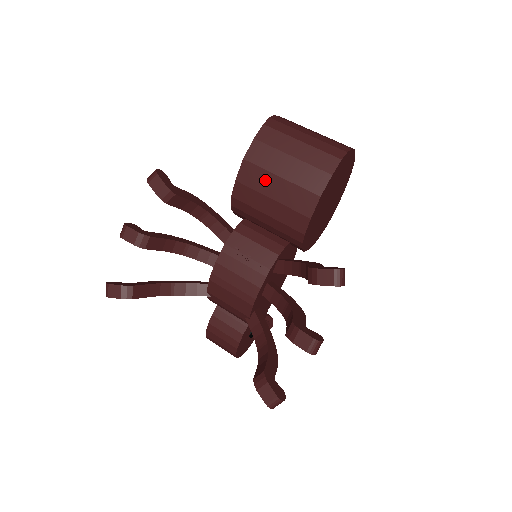
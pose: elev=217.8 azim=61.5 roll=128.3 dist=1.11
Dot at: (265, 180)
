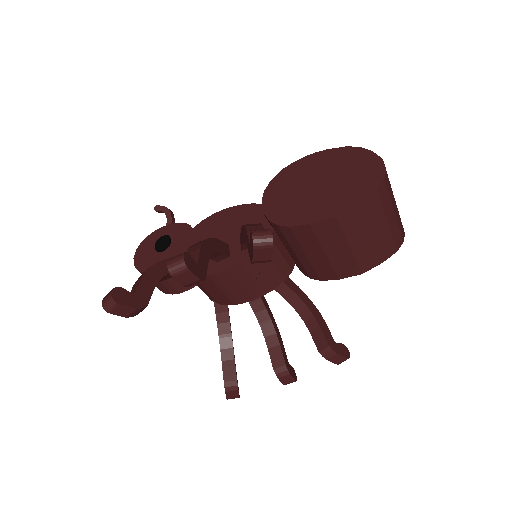
Dot at: (336, 241)
